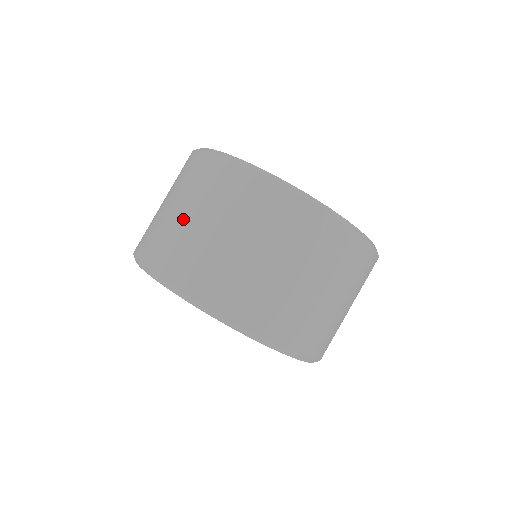
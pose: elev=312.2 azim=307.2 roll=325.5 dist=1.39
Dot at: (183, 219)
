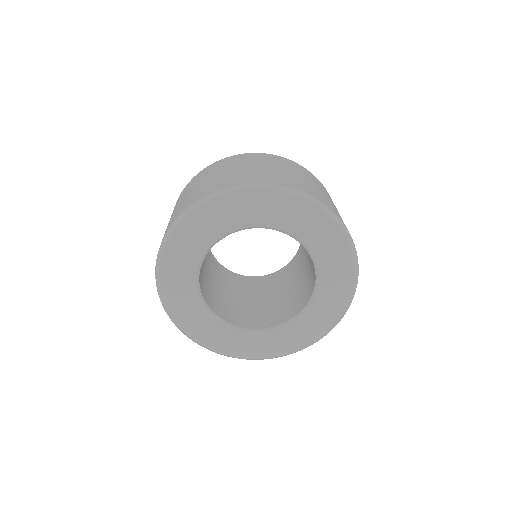
Dot at: (228, 171)
